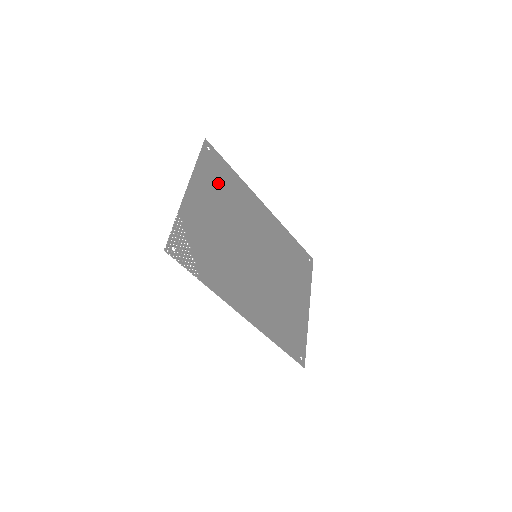
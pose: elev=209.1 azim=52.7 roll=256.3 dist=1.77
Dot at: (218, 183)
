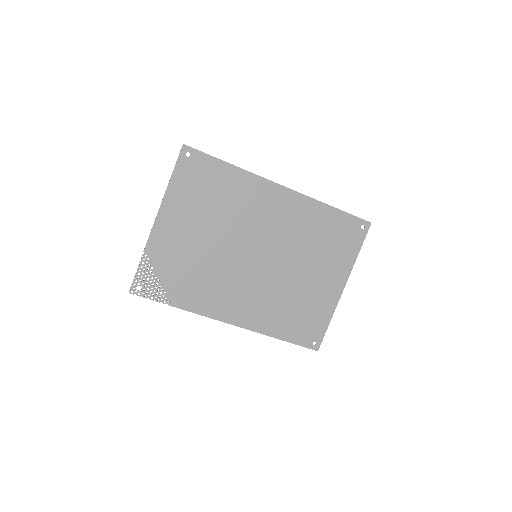
Dot at: (201, 193)
